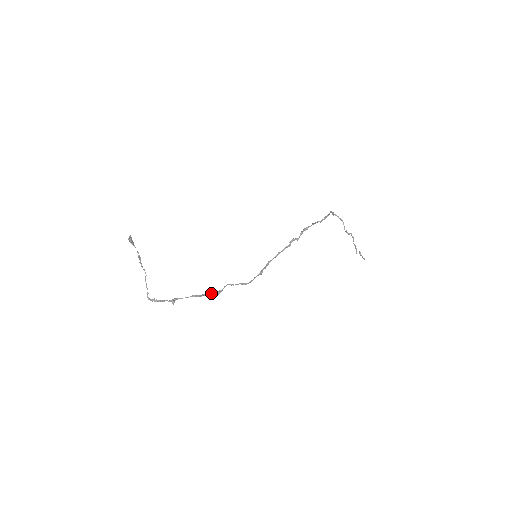
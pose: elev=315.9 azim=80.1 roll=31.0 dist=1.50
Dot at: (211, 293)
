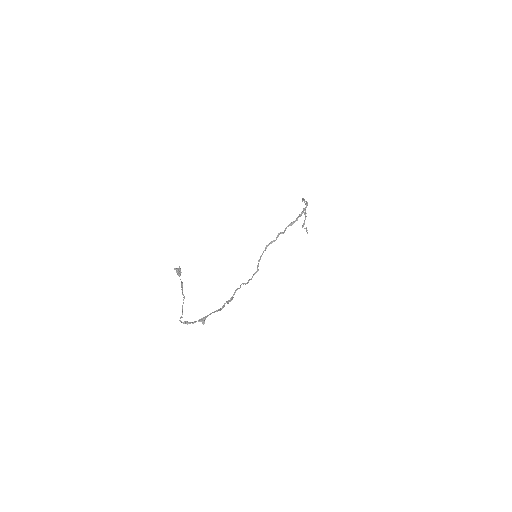
Dot at: (226, 302)
